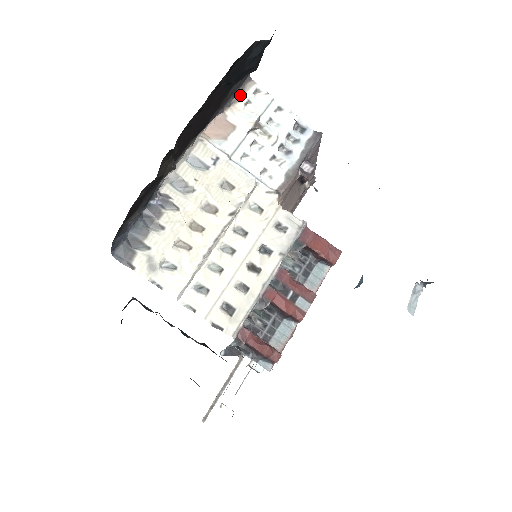
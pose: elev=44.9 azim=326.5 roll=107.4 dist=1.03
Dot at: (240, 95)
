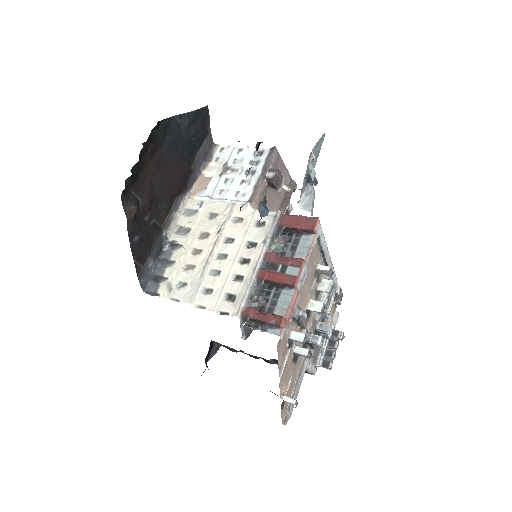
Dot at: (211, 158)
